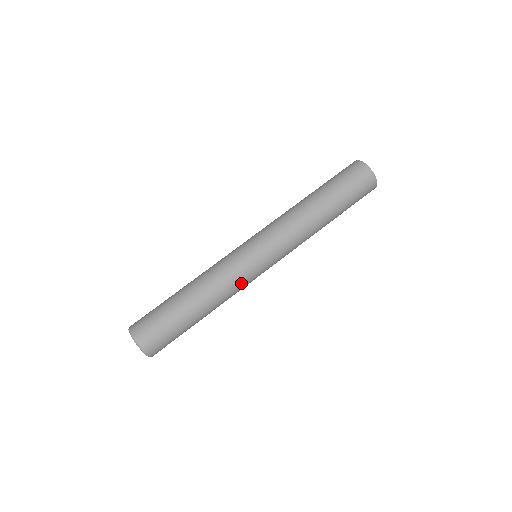
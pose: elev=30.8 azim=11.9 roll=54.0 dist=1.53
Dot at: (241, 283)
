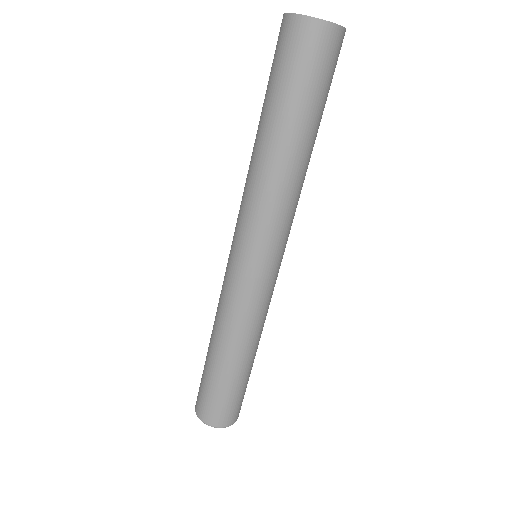
Dot at: (252, 306)
